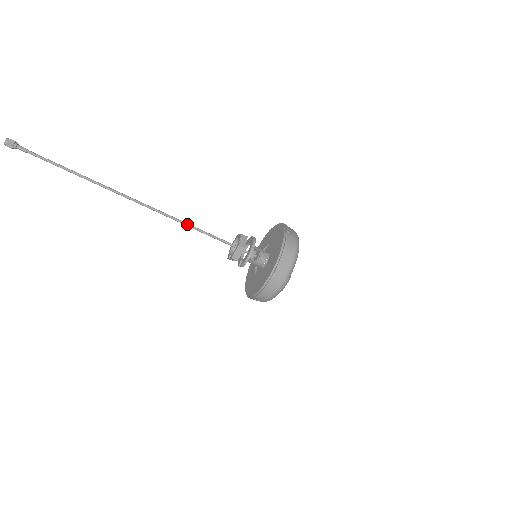
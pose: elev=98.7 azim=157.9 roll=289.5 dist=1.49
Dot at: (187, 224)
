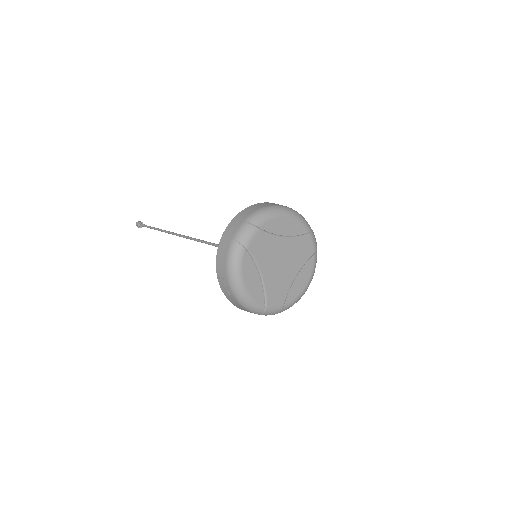
Dot at: (207, 242)
